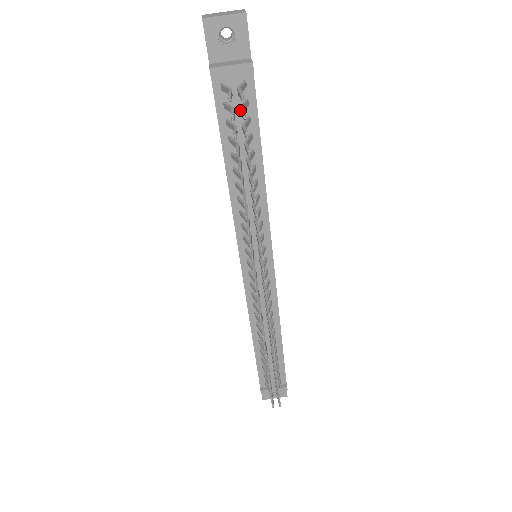
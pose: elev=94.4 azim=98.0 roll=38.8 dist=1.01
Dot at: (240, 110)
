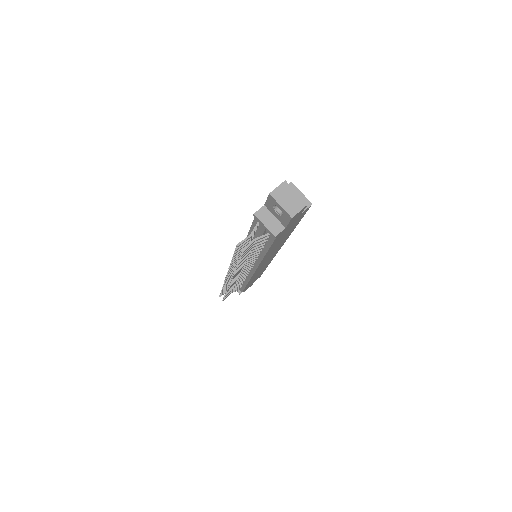
Dot at: occluded
